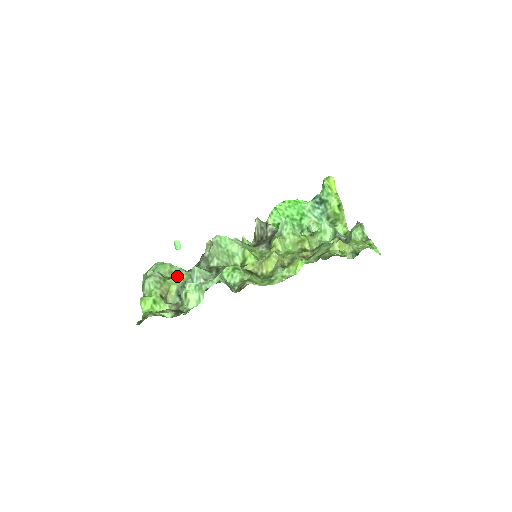
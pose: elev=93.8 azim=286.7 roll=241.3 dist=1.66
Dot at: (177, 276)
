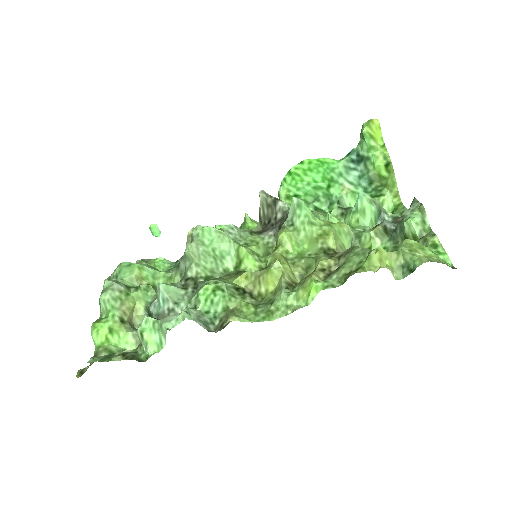
Dot at: (147, 285)
